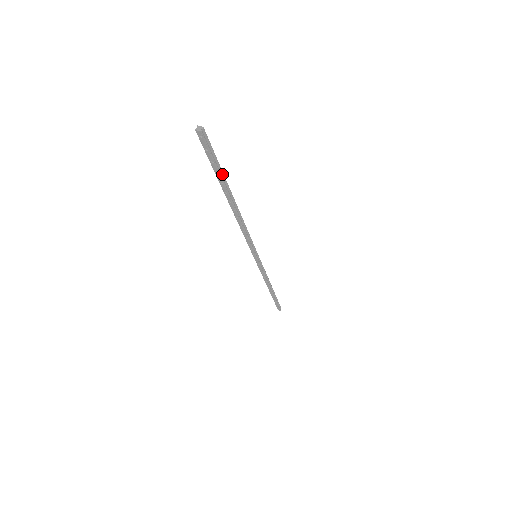
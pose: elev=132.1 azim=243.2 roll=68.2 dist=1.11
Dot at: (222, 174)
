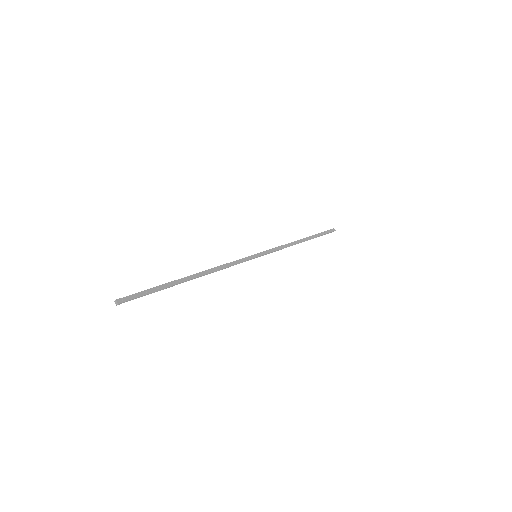
Dot at: (161, 289)
